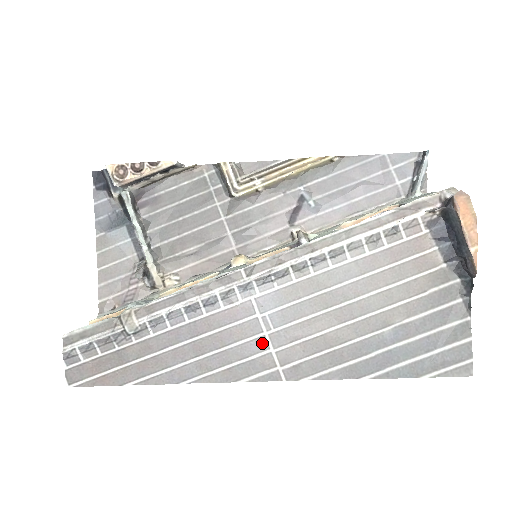
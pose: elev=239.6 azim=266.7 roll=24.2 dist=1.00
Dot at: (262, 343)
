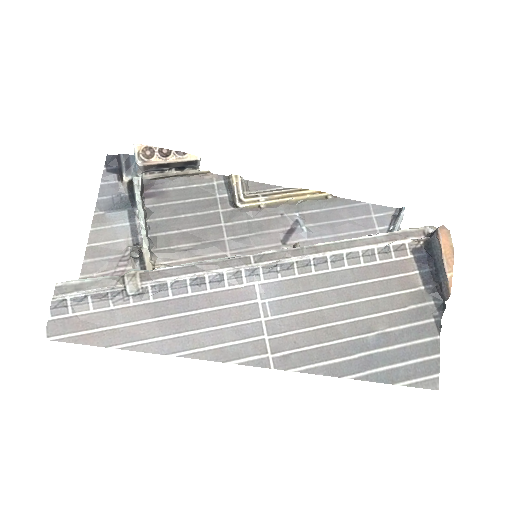
Dot at: (258, 328)
